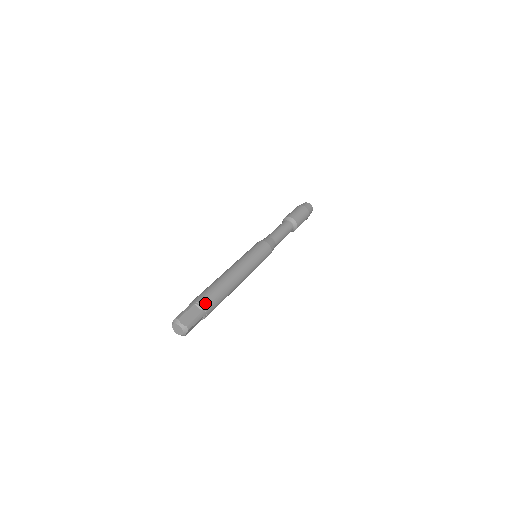
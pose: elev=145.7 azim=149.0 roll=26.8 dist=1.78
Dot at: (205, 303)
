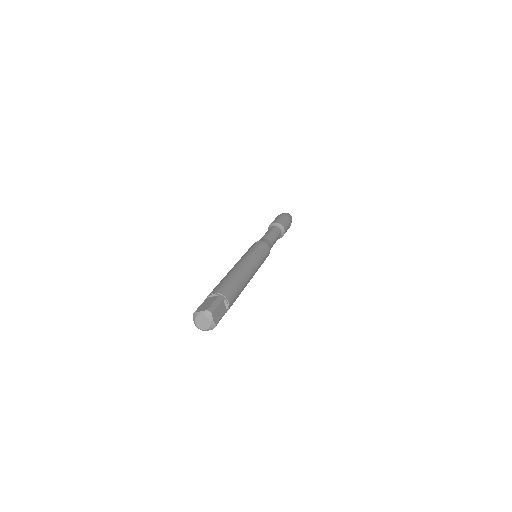
Dot at: (231, 301)
